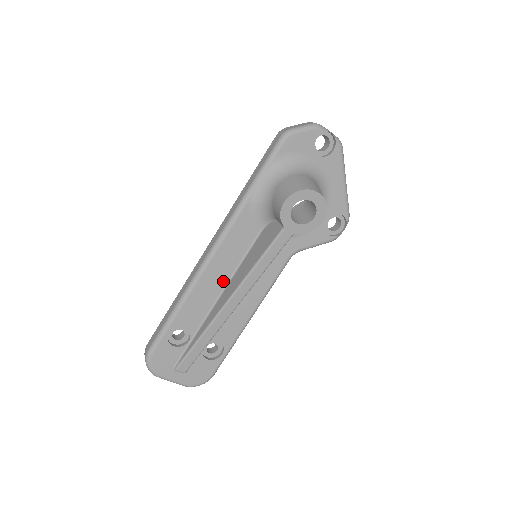
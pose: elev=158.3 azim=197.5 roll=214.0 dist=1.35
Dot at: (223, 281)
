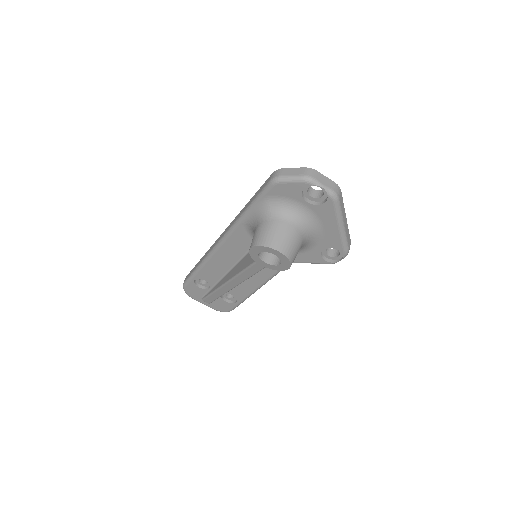
Dot at: (230, 264)
